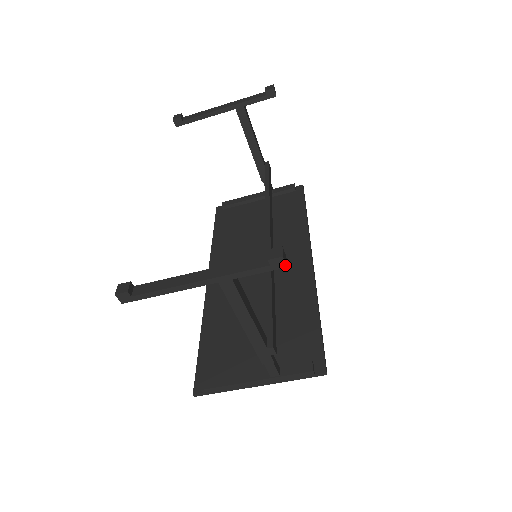
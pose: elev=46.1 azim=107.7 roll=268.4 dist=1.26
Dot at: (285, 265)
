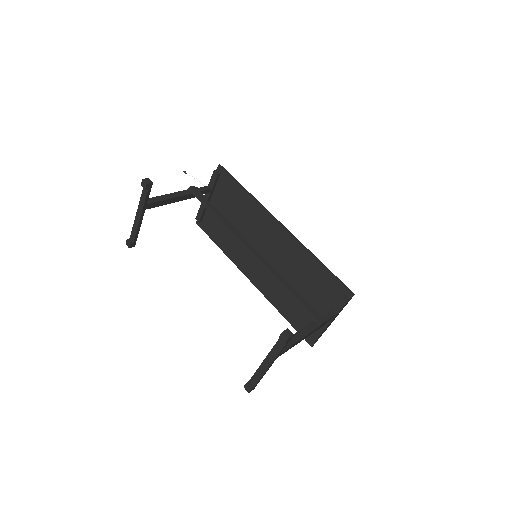
Dot at: (292, 336)
